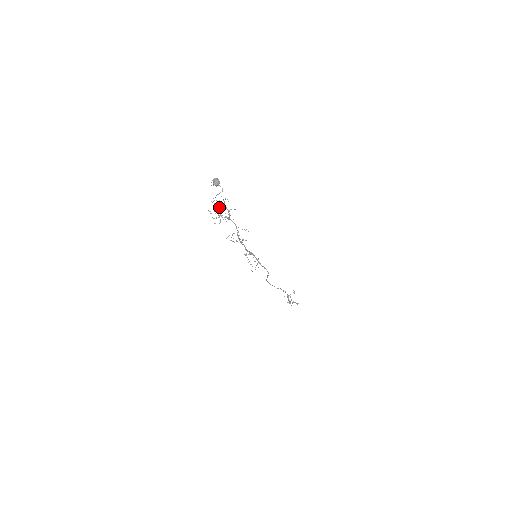
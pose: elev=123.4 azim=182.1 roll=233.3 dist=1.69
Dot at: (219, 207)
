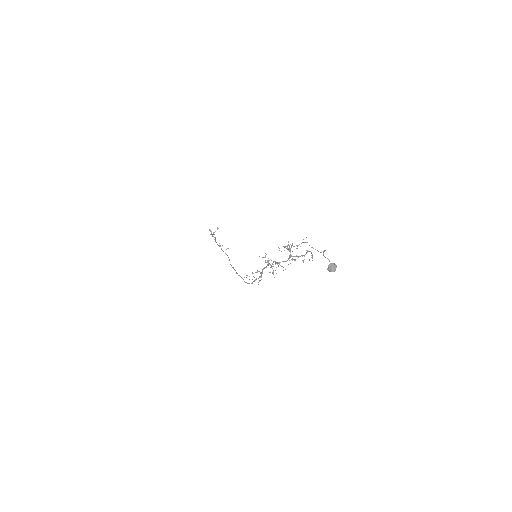
Dot at: occluded
